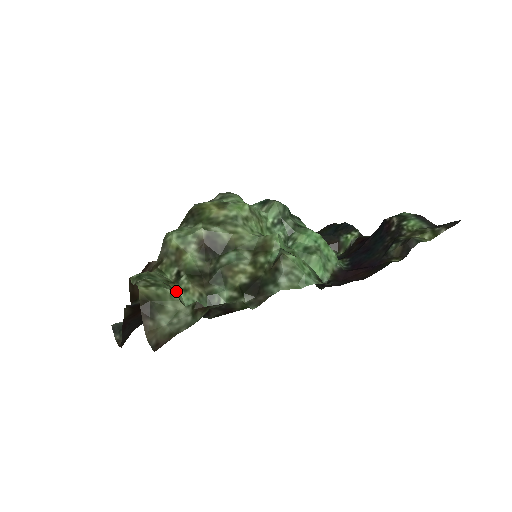
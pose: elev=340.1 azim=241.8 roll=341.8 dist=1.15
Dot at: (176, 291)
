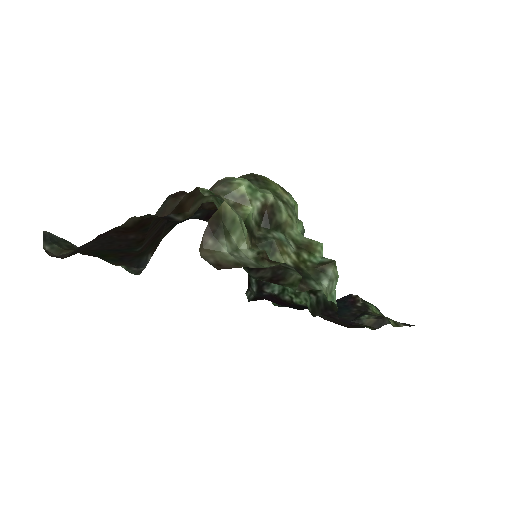
Dot at: occluded
